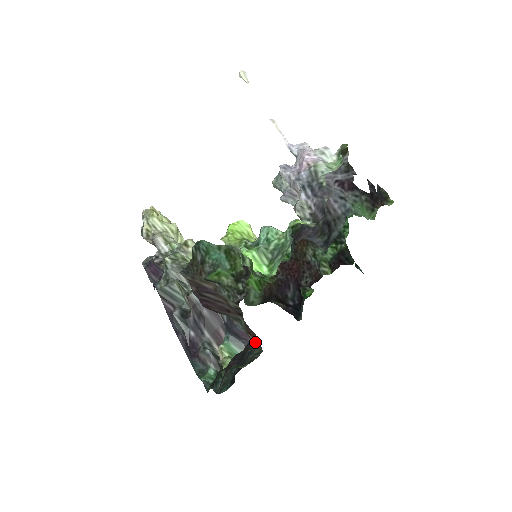
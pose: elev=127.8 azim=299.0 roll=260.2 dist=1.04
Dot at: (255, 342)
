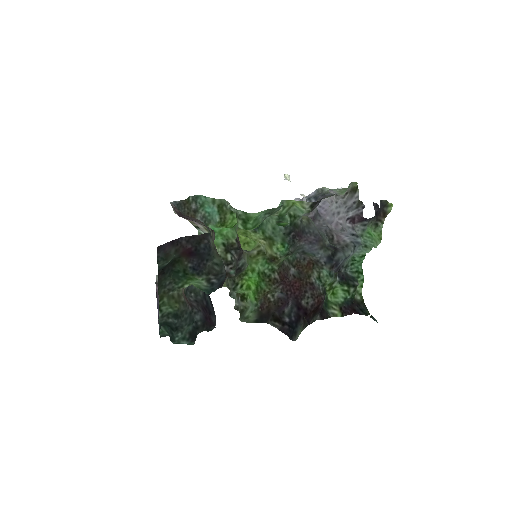
Dot at: (218, 255)
